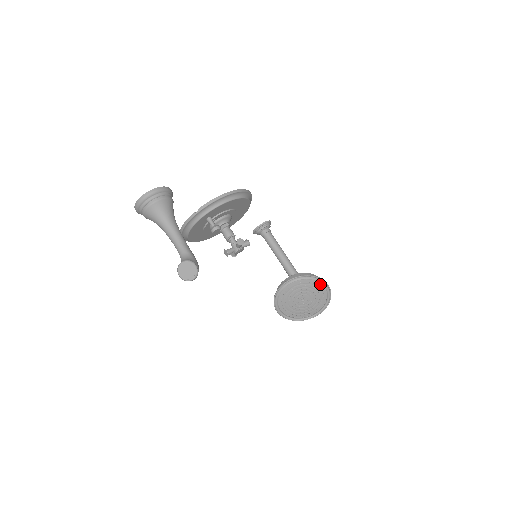
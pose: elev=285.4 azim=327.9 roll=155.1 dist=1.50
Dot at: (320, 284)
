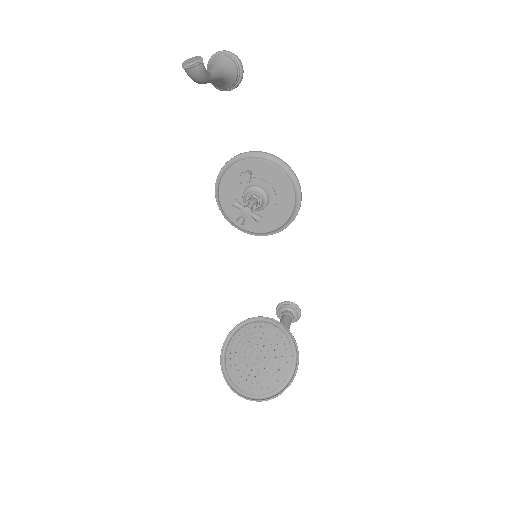
Dot at: (291, 352)
